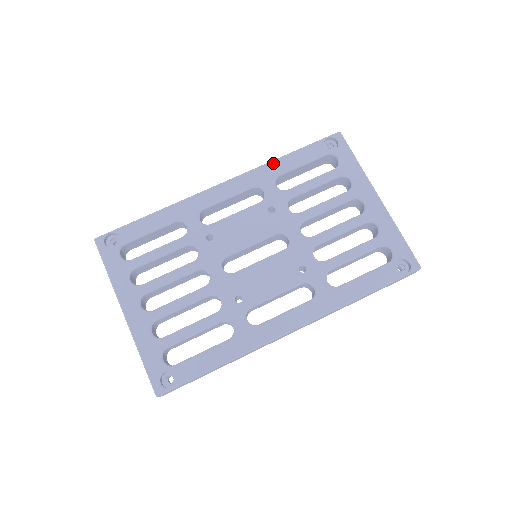
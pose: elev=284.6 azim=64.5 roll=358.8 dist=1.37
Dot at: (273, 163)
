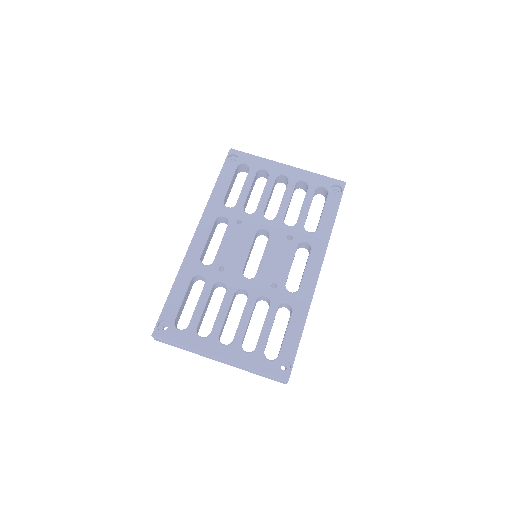
Dot at: (212, 196)
